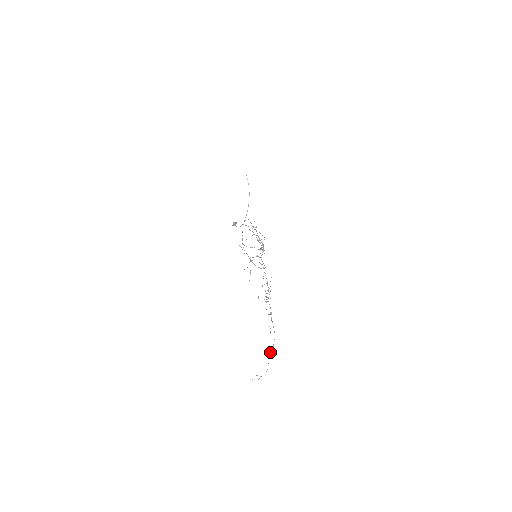
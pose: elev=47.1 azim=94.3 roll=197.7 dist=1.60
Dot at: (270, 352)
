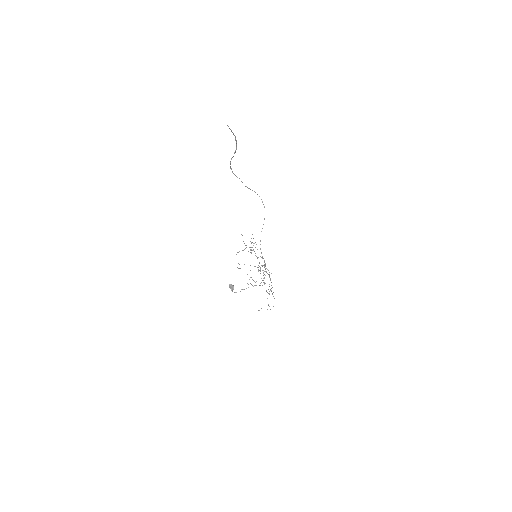
Dot at: occluded
